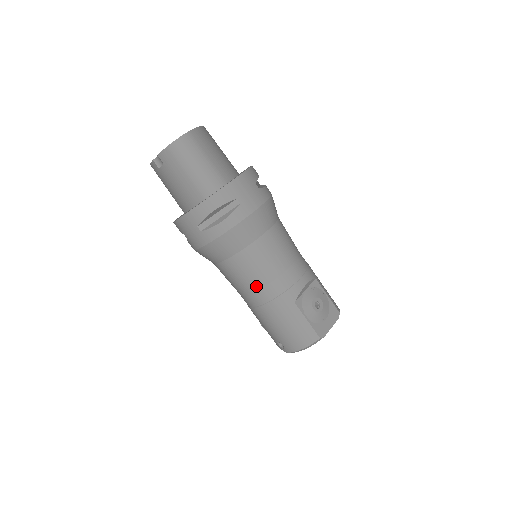
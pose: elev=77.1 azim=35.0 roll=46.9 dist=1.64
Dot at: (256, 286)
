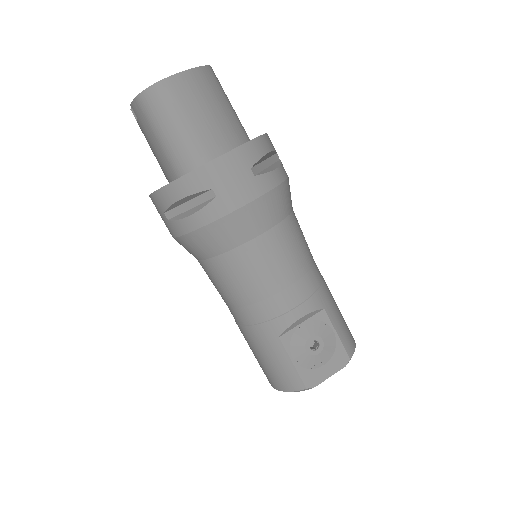
Dot at: (234, 302)
